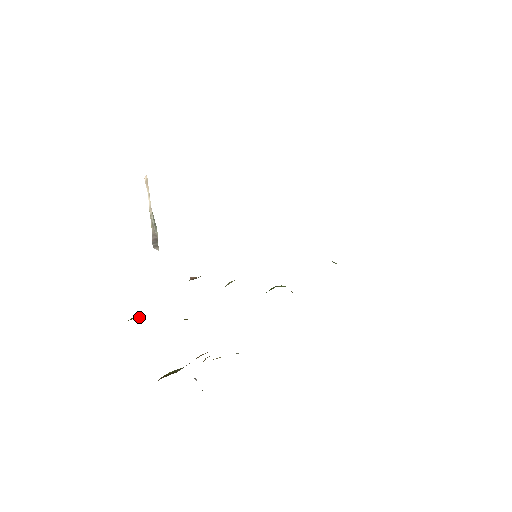
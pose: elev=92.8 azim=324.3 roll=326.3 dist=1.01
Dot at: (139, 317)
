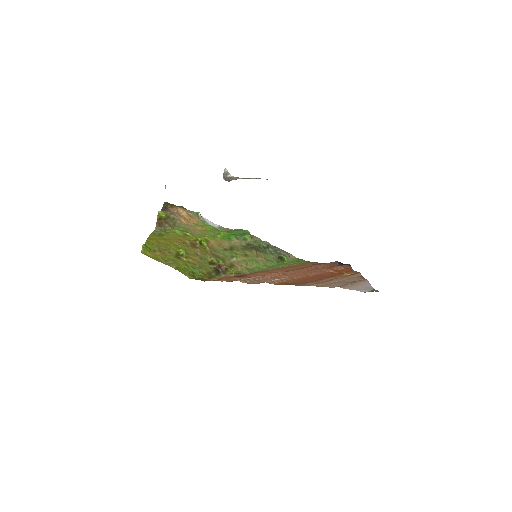
Dot at: (185, 252)
